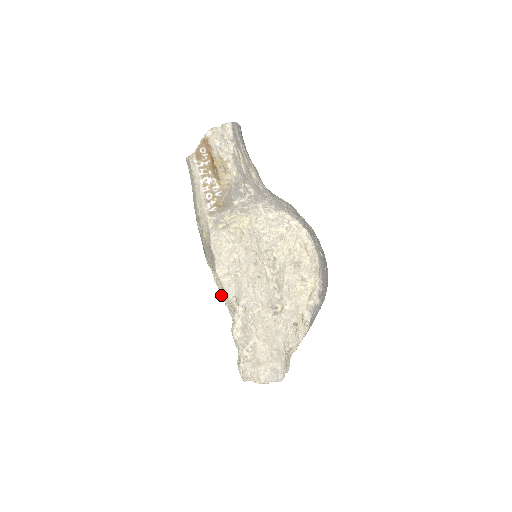
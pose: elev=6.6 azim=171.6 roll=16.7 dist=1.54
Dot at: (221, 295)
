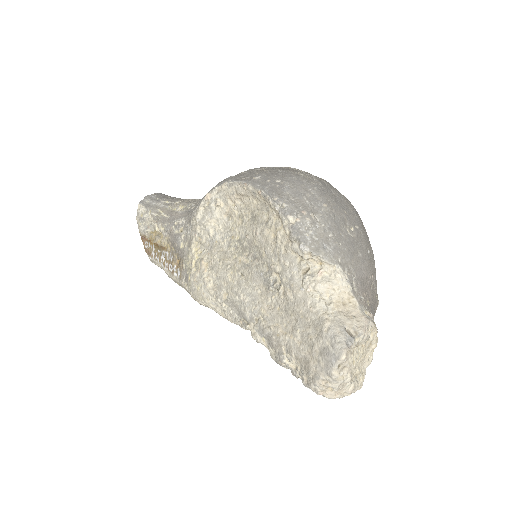
Dot at: occluded
